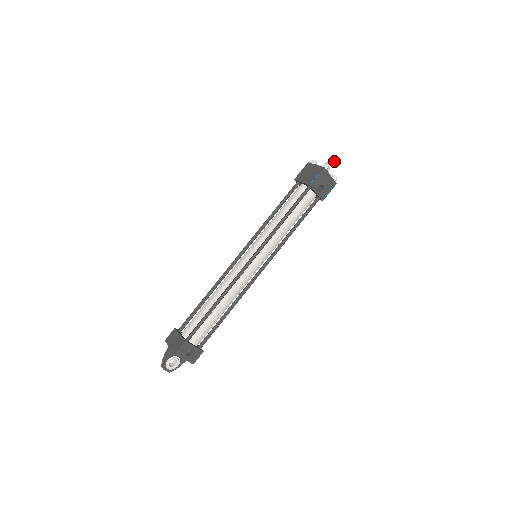
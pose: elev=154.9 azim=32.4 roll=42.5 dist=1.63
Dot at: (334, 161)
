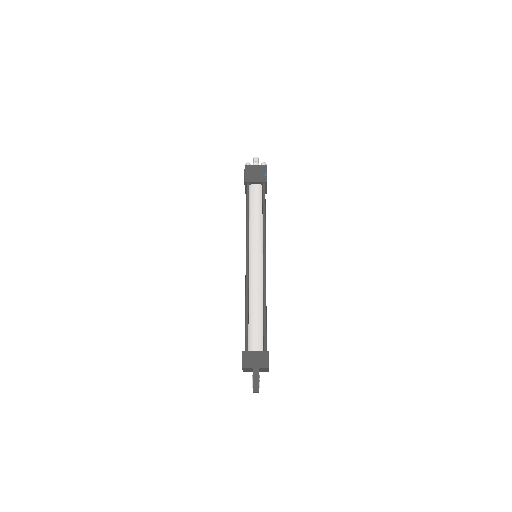
Dot at: (258, 160)
